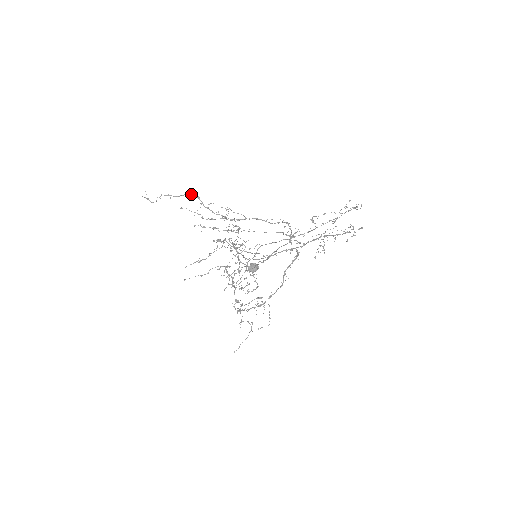
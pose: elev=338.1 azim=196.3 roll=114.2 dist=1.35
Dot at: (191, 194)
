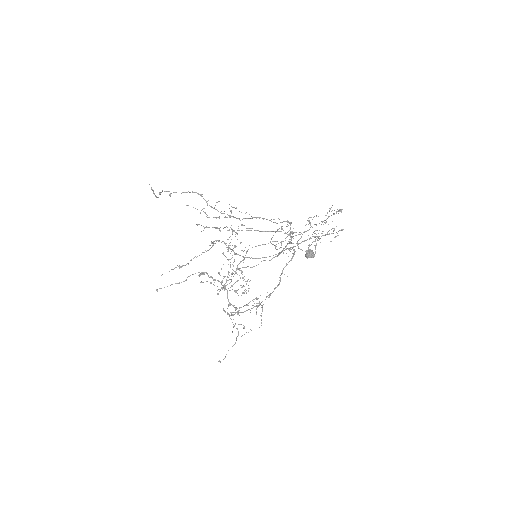
Dot at: (195, 192)
